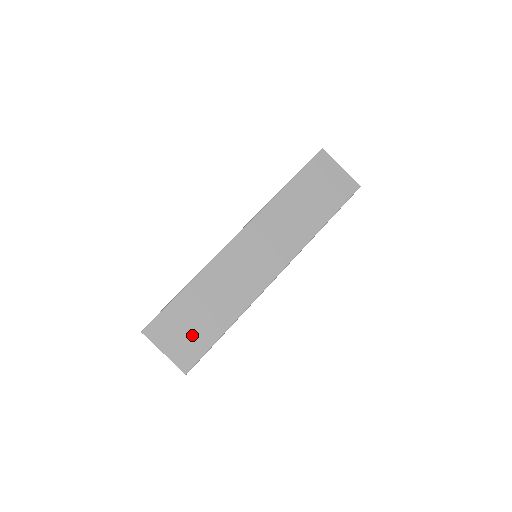
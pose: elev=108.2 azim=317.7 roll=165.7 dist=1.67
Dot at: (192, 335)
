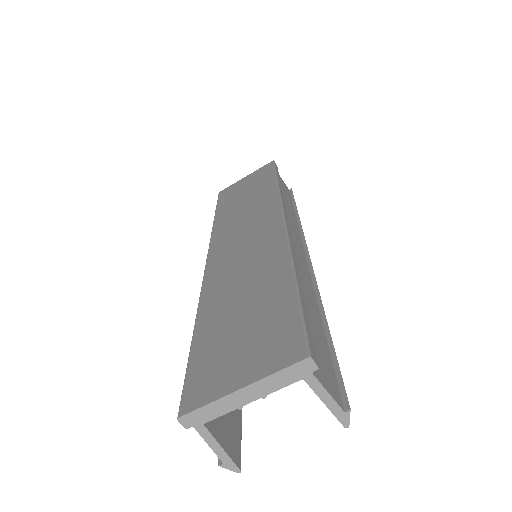
Dot at: (257, 331)
